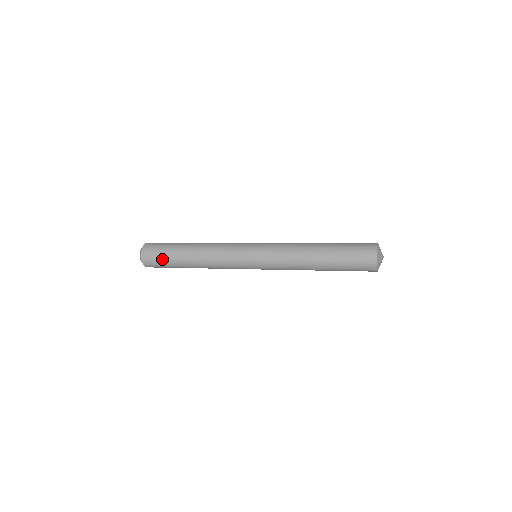
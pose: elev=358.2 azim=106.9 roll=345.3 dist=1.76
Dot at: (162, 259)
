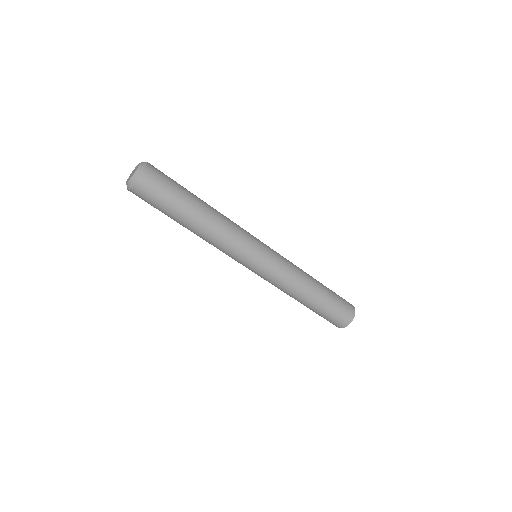
Dot at: (173, 180)
